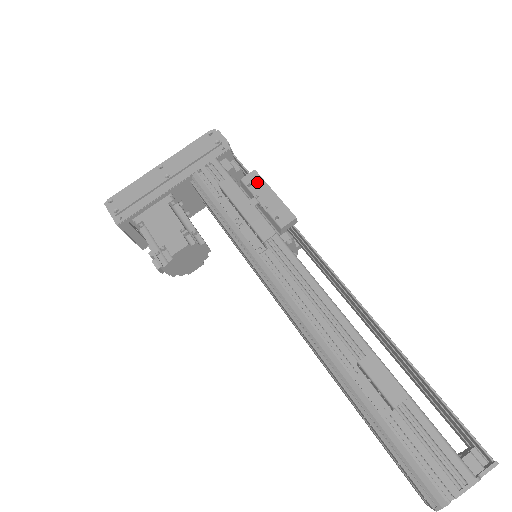
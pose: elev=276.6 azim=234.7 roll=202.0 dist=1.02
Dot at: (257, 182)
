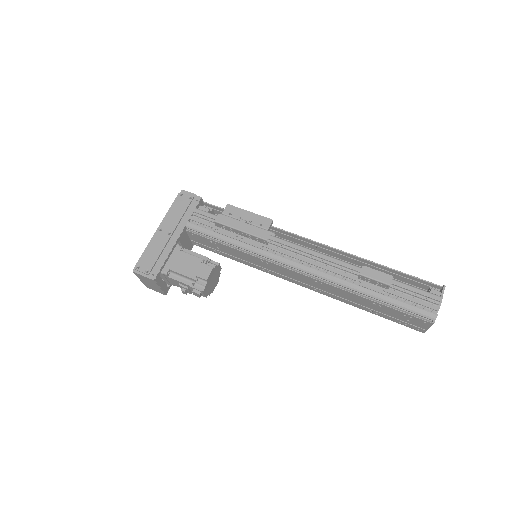
Dot at: (234, 210)
